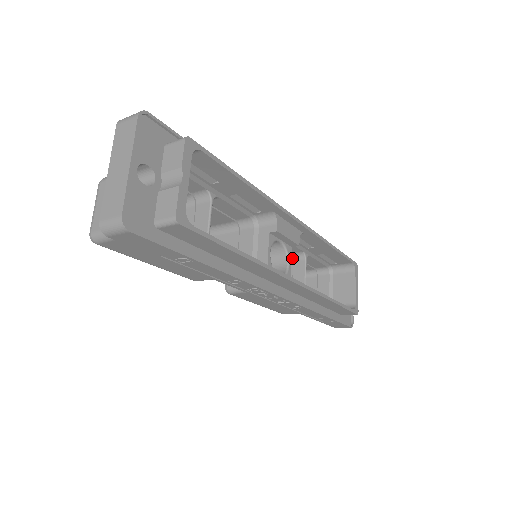
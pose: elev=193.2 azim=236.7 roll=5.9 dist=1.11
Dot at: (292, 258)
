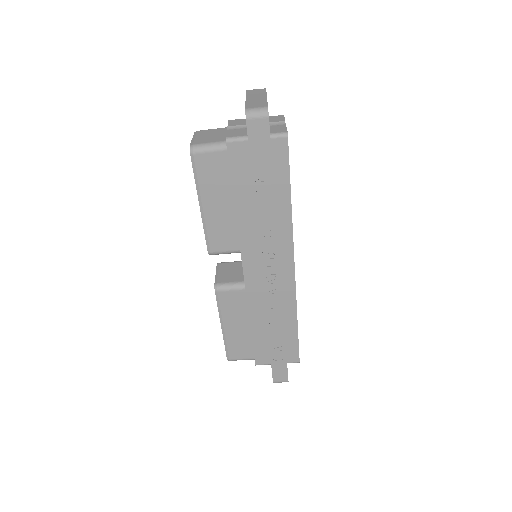
Dot at: occluded
